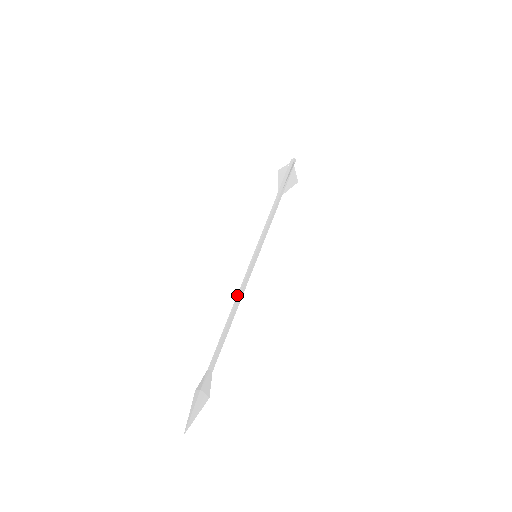
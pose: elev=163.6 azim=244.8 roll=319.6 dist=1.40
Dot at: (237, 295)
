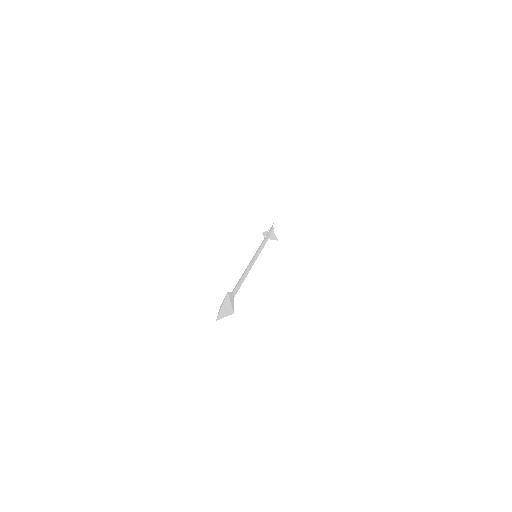
Dot at: (245, 269)
